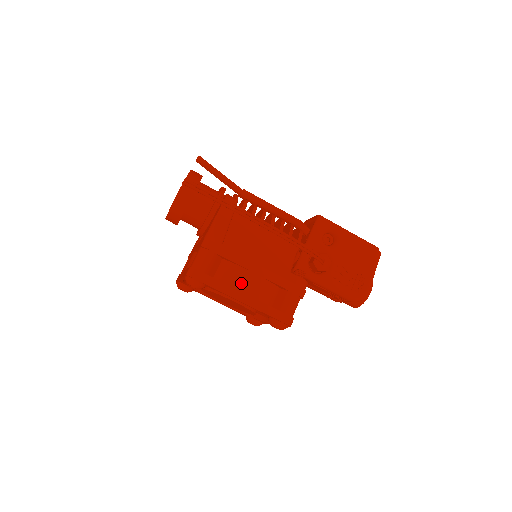
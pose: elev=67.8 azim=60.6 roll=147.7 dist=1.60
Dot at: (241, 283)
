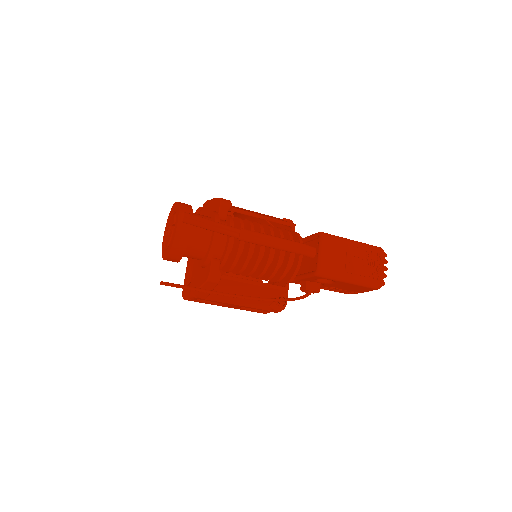
Dot at: (225, 305)
